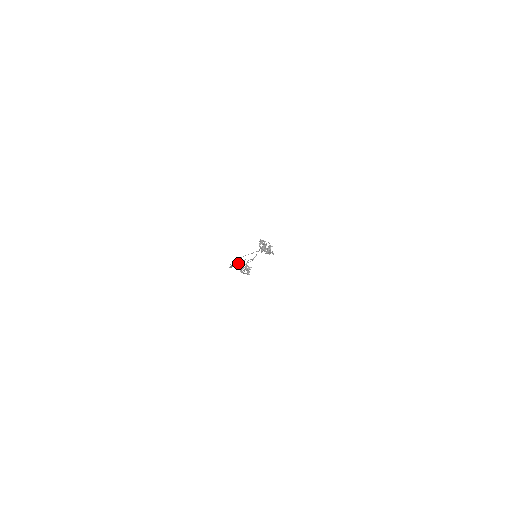
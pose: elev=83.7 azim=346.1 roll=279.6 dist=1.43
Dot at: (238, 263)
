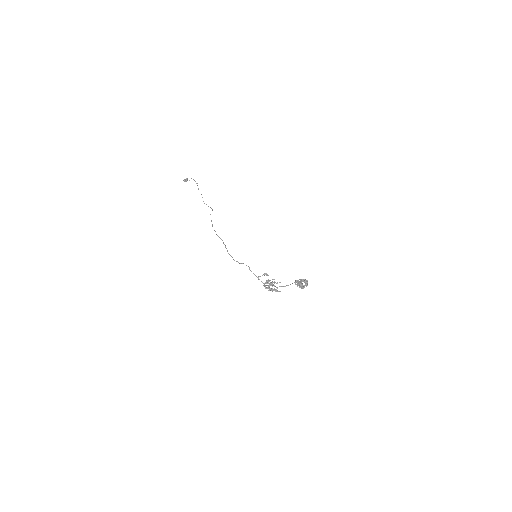
Dot at: (262, 275)
